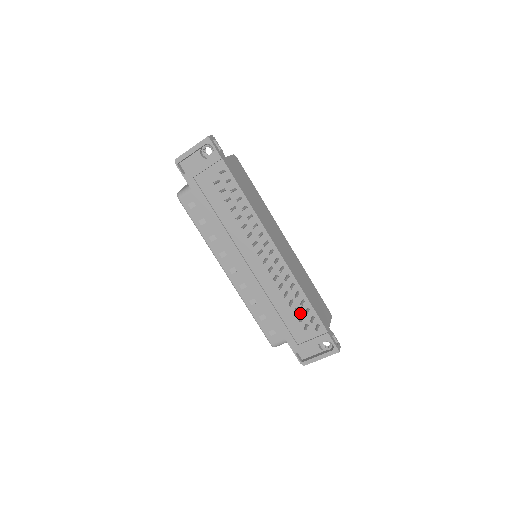
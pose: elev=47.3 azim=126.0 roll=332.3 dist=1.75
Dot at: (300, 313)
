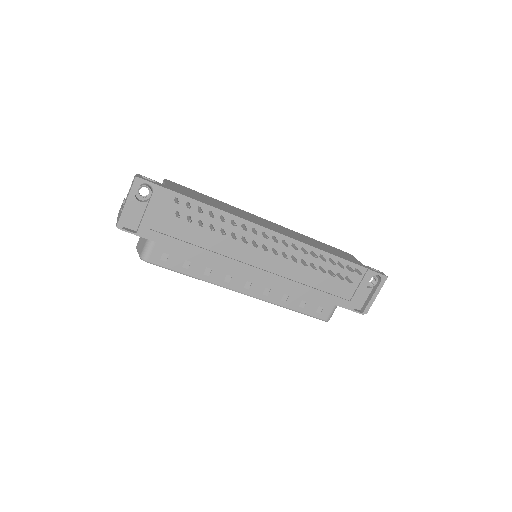
Dot at: (334, 272)
